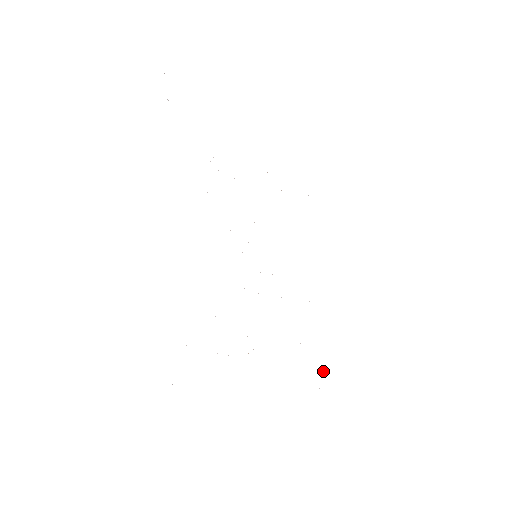
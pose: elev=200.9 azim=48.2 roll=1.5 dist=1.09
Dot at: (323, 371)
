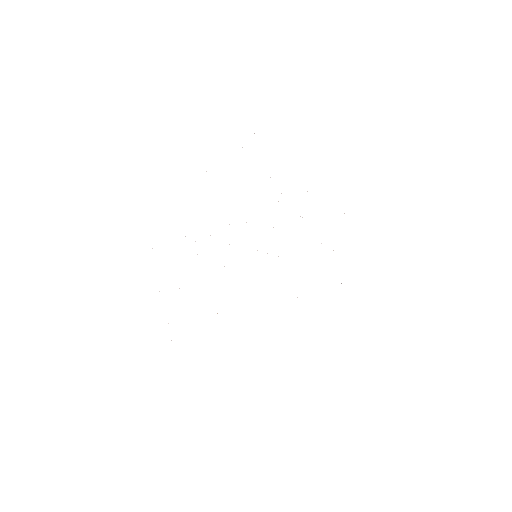
Dot at: occluded
